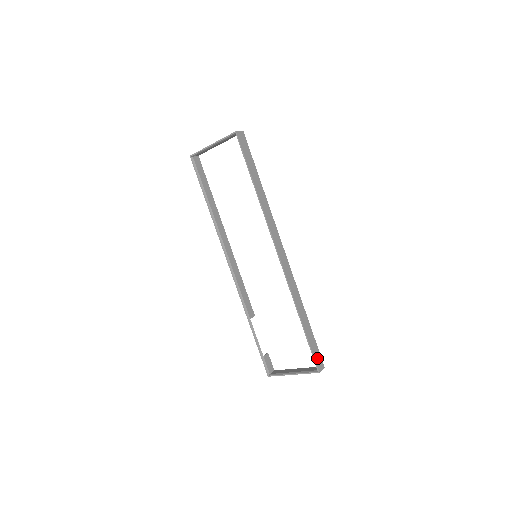
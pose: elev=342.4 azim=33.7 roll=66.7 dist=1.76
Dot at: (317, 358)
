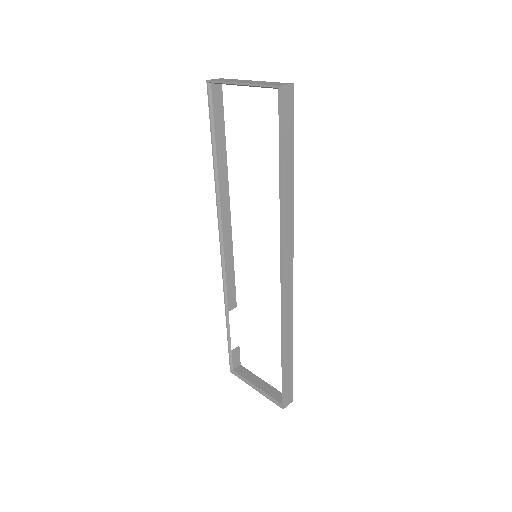
Dot at: (287, 394)
